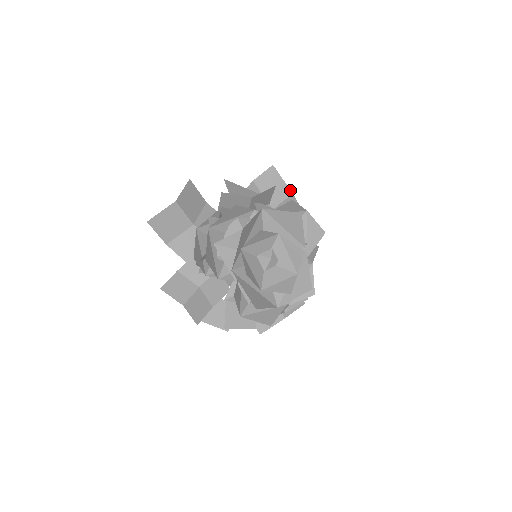
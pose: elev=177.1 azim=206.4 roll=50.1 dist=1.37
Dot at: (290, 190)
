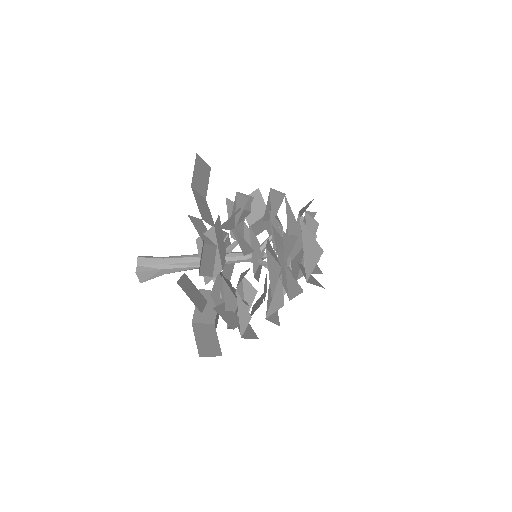
Dot at: occluded
